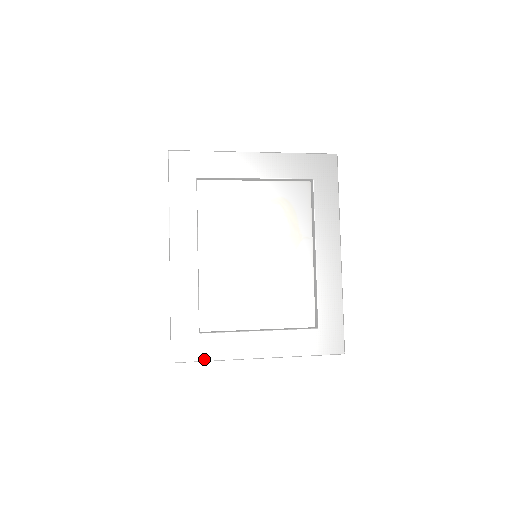
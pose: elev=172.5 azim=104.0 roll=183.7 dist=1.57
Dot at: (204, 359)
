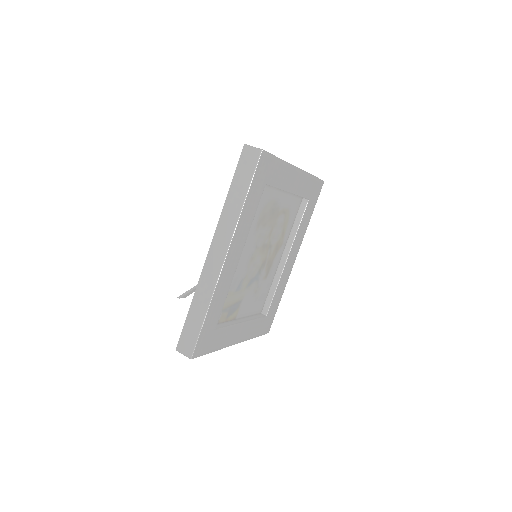
Dot at: (210, 351)
